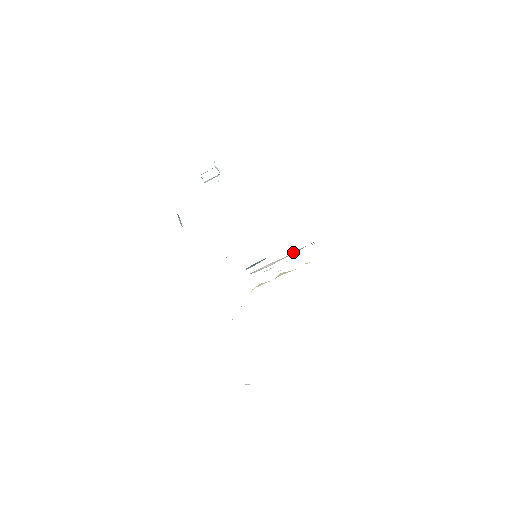
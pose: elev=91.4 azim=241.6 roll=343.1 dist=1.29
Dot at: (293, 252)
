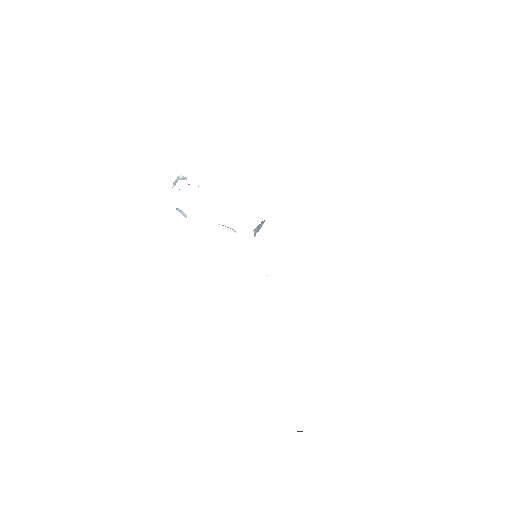
Dot at: occluded
